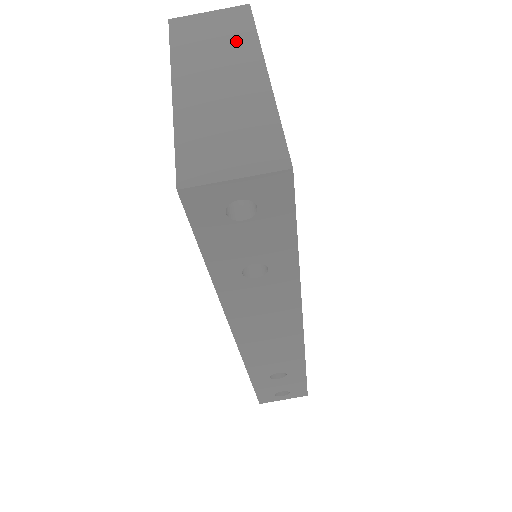
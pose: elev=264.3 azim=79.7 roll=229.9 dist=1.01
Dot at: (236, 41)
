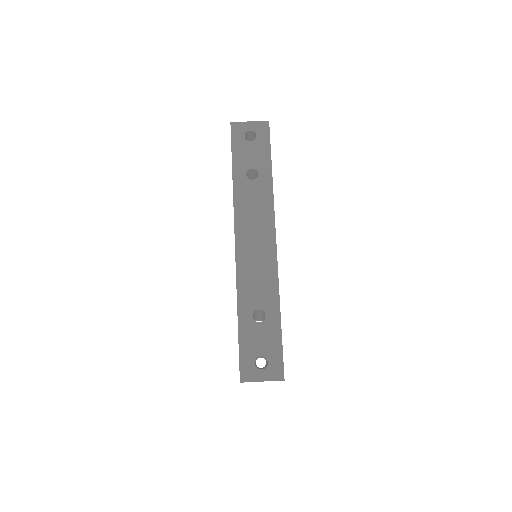
Dot at: occluded
